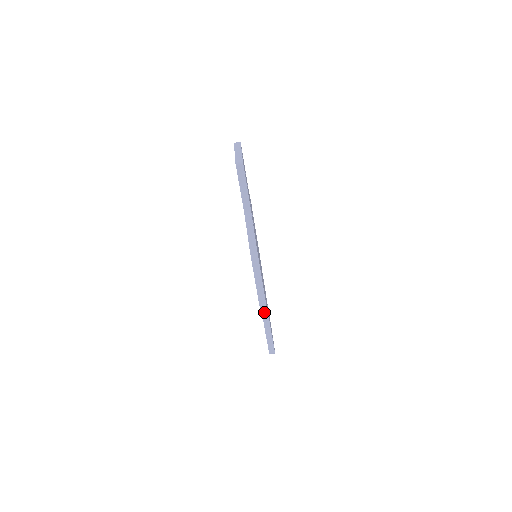
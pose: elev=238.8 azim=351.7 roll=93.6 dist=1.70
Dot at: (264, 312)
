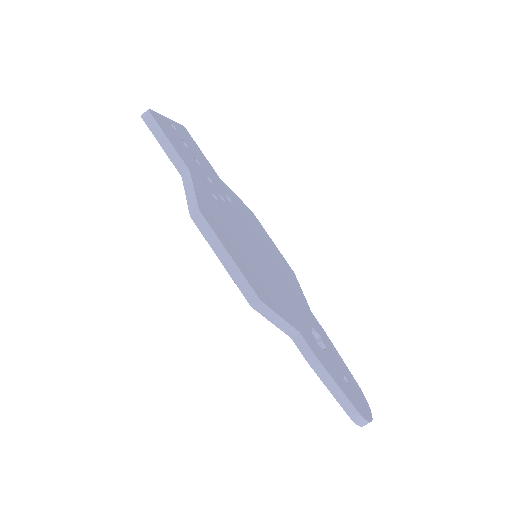
Dot at: (276, 320)
